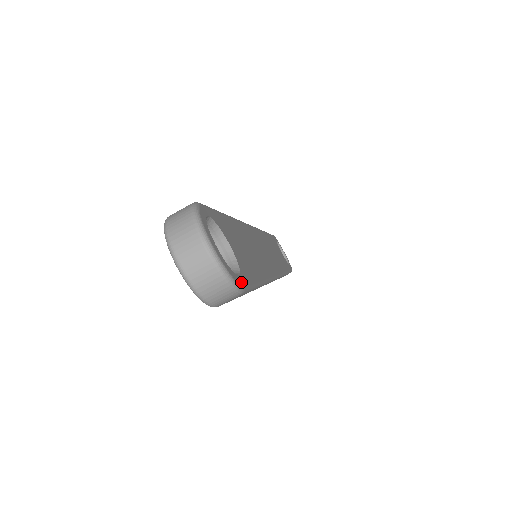
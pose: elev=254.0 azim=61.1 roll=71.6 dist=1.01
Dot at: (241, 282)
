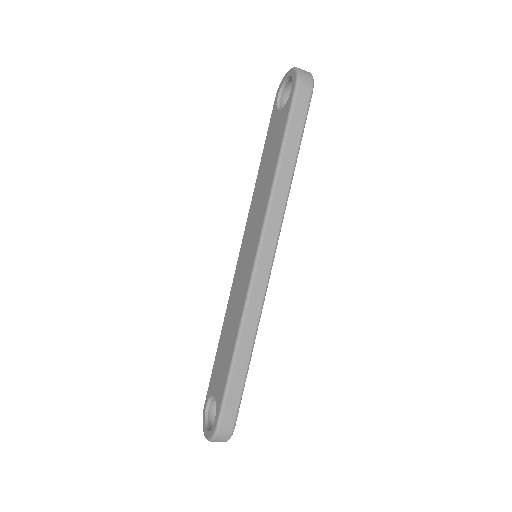
Dot at: occluded
